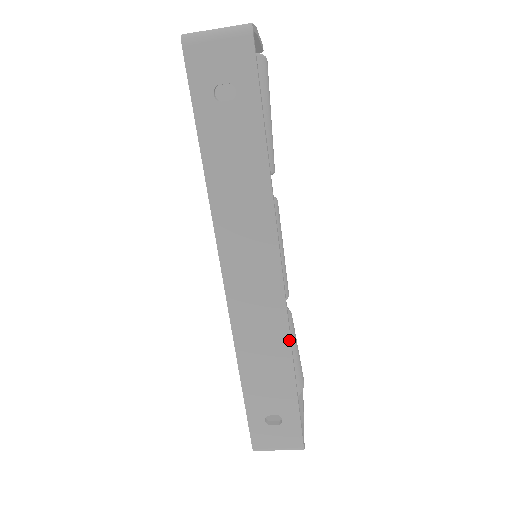
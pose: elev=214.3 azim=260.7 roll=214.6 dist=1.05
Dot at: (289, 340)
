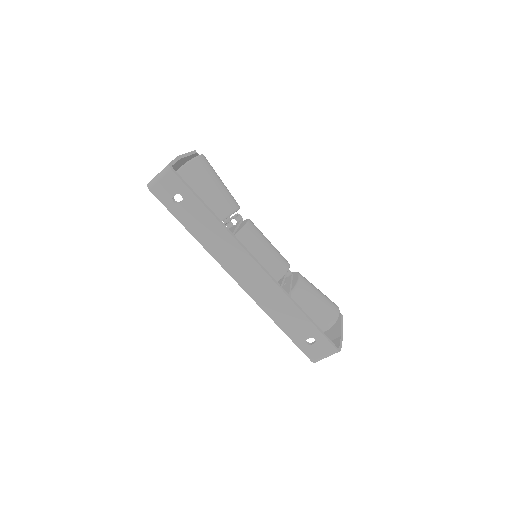
Dot at: (286, 296)
